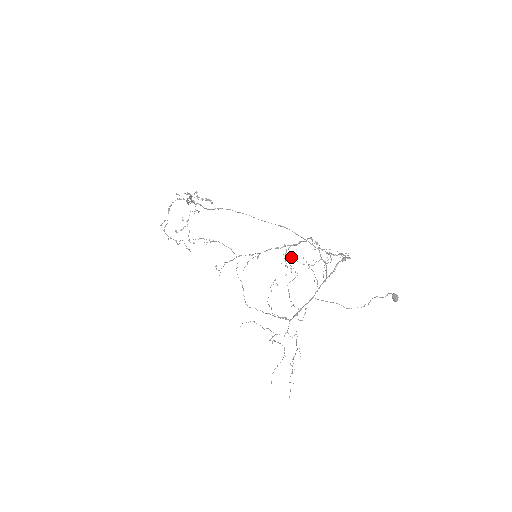
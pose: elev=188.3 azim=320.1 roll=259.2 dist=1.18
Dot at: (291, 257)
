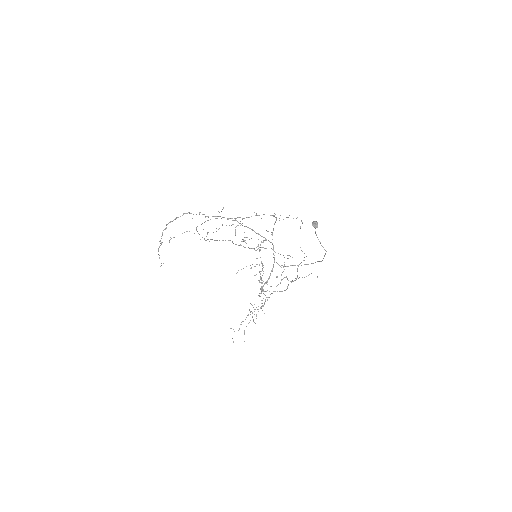
Dot at: occluded
